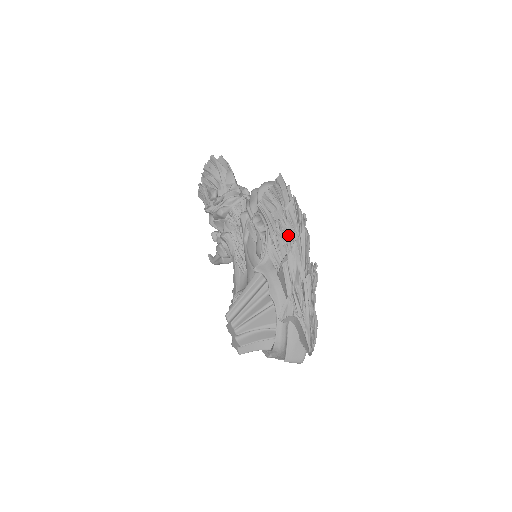
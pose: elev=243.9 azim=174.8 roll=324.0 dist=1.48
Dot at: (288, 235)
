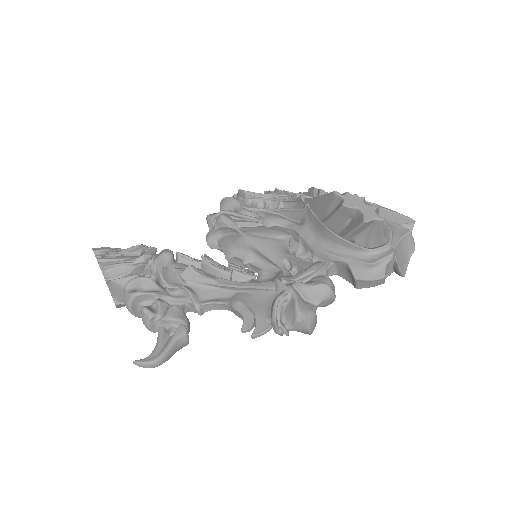
Dot at: occluded
